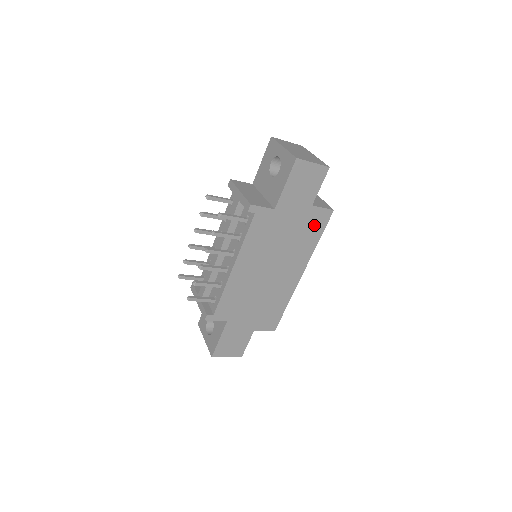
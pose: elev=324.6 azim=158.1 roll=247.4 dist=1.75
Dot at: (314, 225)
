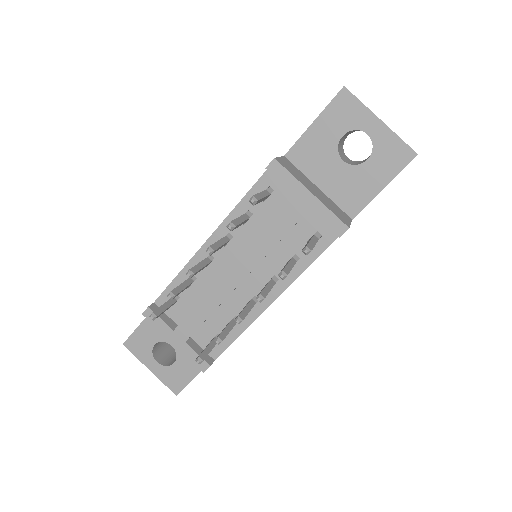
Dot at: occluded
